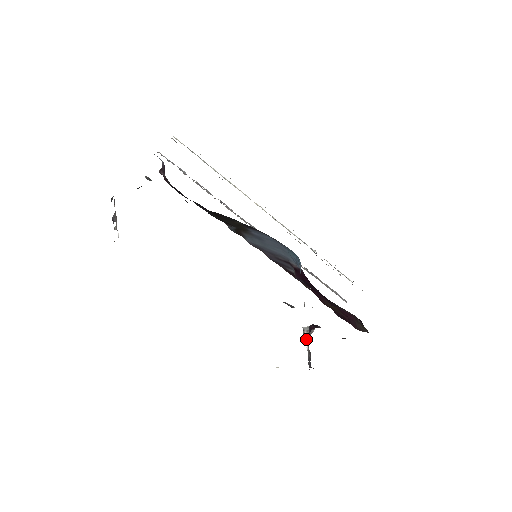
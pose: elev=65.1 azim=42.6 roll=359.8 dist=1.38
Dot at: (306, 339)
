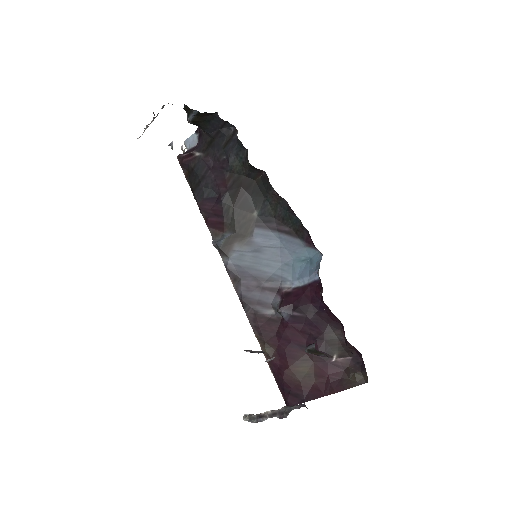
Dot at: occluded
